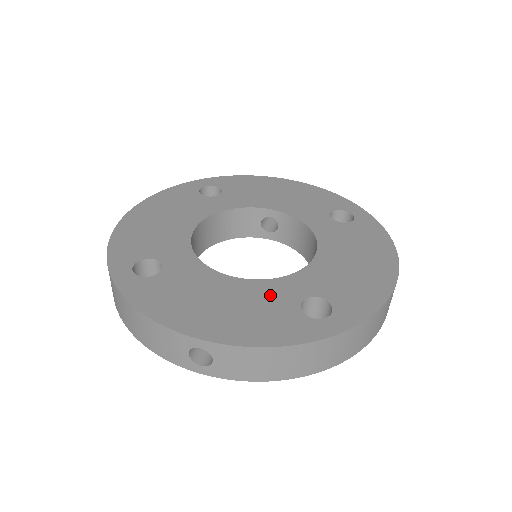
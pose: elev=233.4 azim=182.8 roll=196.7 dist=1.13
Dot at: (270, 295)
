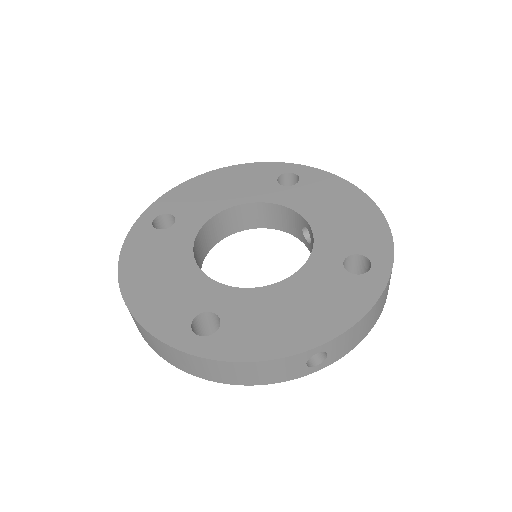
Dot at: (194, 291)
